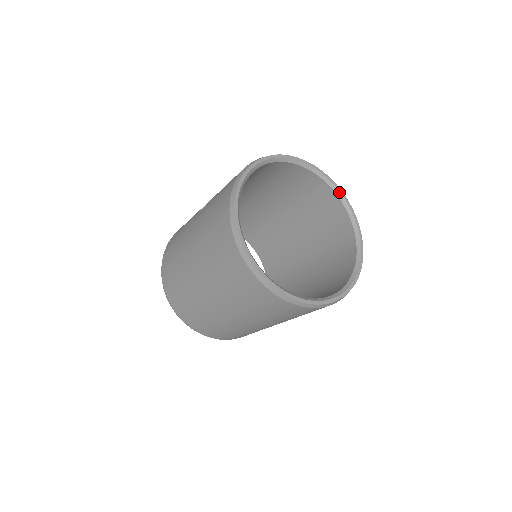
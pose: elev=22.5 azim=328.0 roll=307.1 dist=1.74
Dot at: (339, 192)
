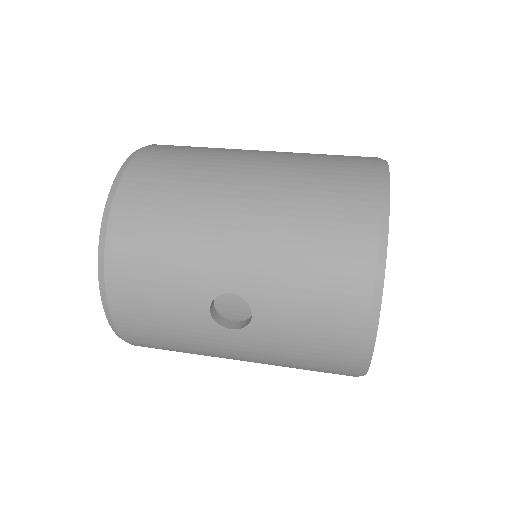
Dot at: occluded
